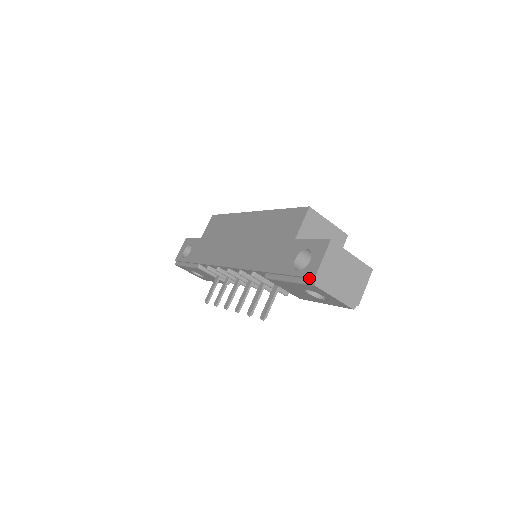
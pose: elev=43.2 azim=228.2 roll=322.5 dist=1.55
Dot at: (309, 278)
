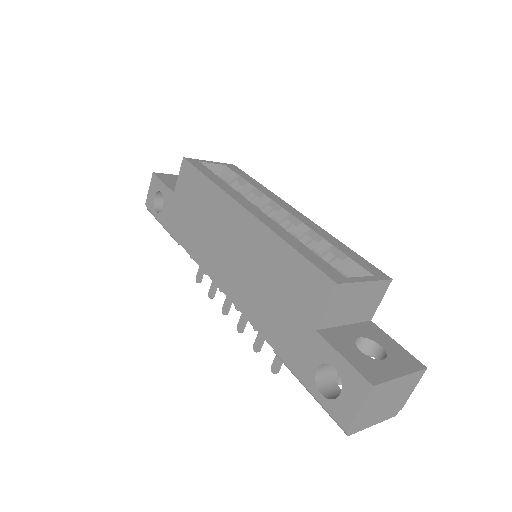
Dot at: (338, 420)
